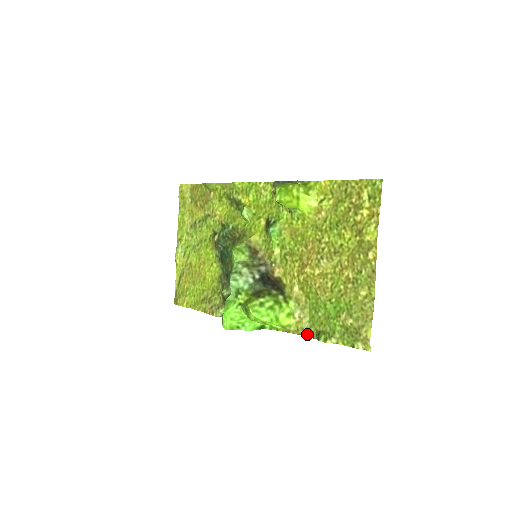
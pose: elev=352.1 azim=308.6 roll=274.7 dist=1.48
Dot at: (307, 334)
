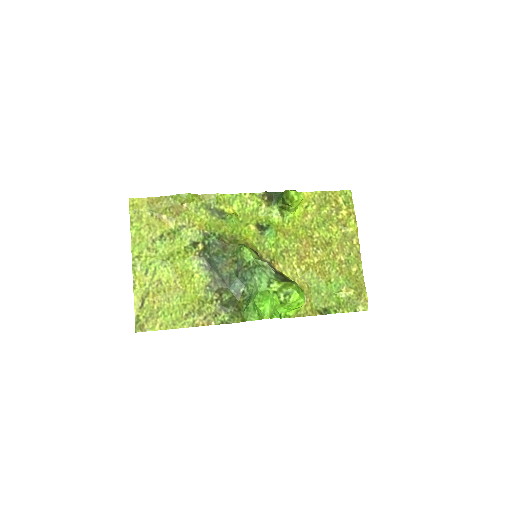
Dot at: (316, 313)
